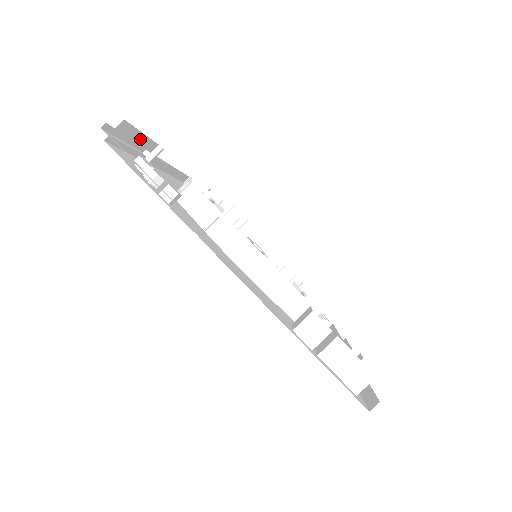
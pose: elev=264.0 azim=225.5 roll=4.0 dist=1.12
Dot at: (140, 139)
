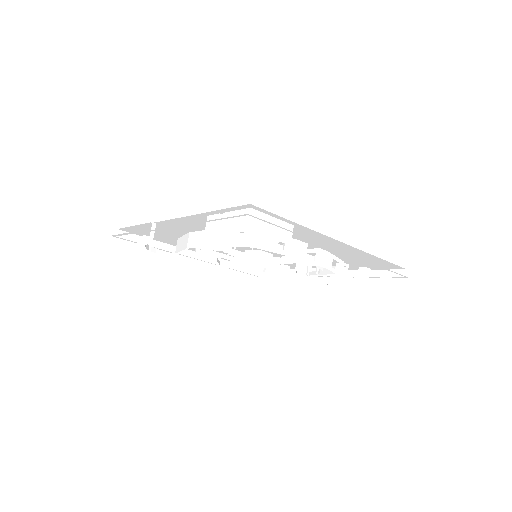
Dot at: occluded
